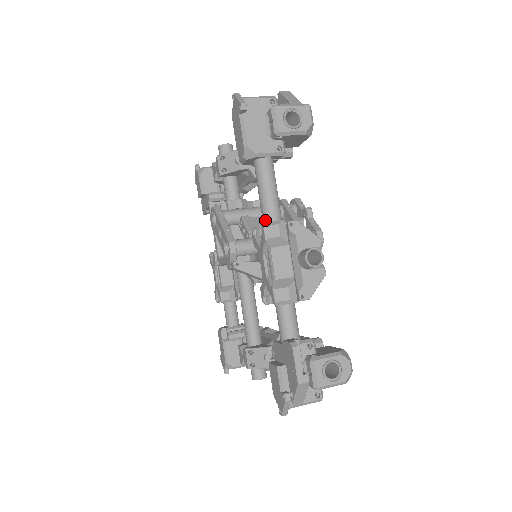
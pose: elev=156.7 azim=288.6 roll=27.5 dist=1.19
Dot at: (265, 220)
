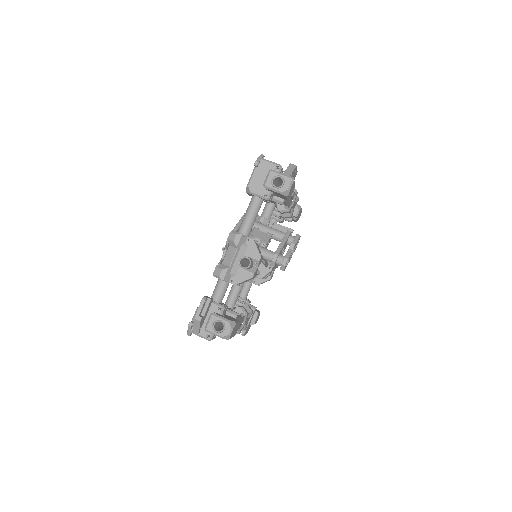
Dot at: (238, 230)
